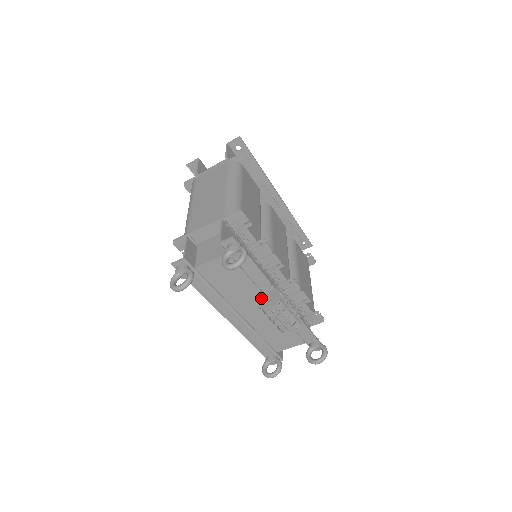
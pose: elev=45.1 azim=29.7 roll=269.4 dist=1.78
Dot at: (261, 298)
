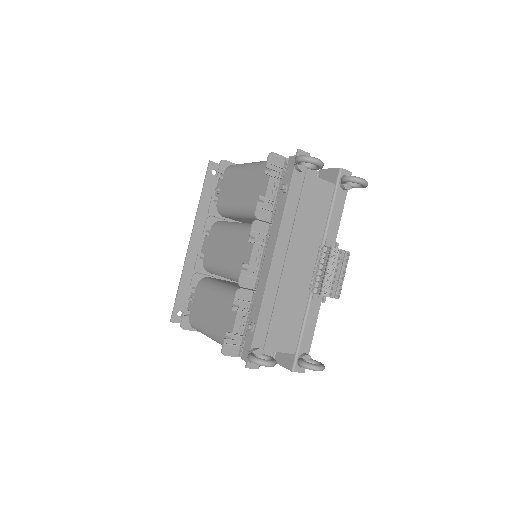
Dot at: occluded
